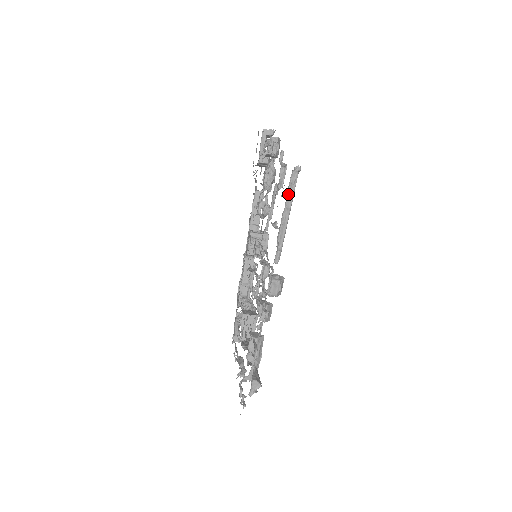
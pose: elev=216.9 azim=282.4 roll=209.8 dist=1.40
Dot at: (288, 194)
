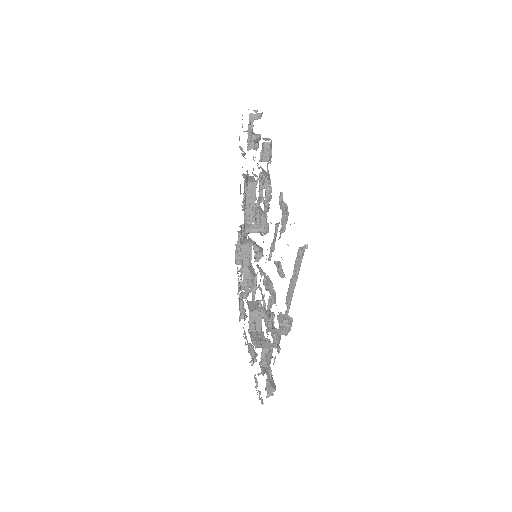
Dot at: (295, 265)
